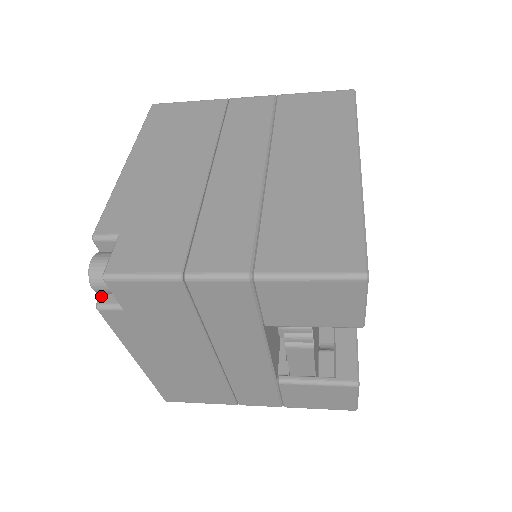
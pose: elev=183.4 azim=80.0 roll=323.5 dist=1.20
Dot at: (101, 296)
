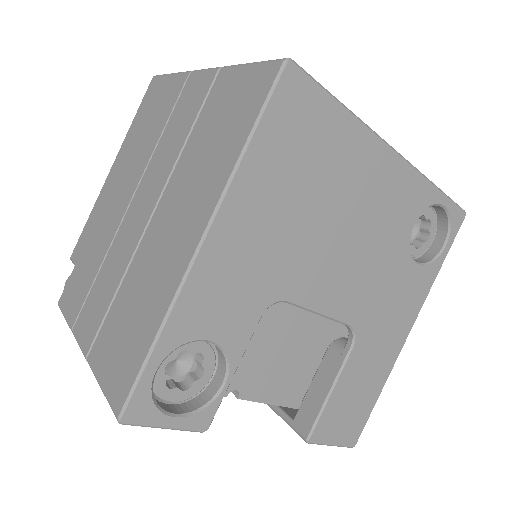
Dot at: occluded
